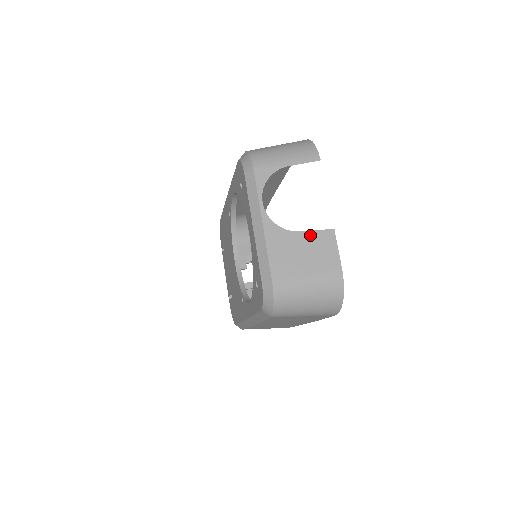
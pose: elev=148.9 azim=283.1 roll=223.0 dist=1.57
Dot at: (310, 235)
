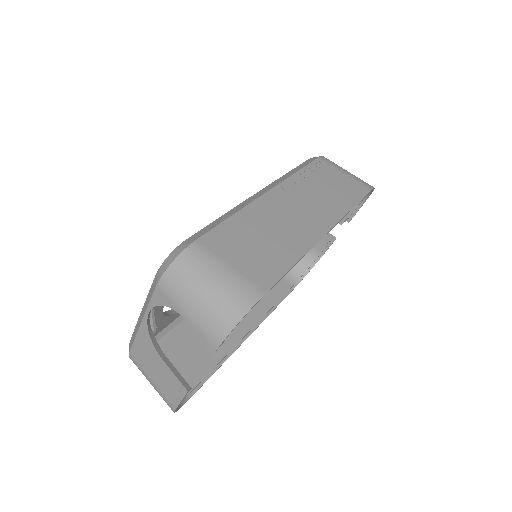
Dot at: (168, 371)
